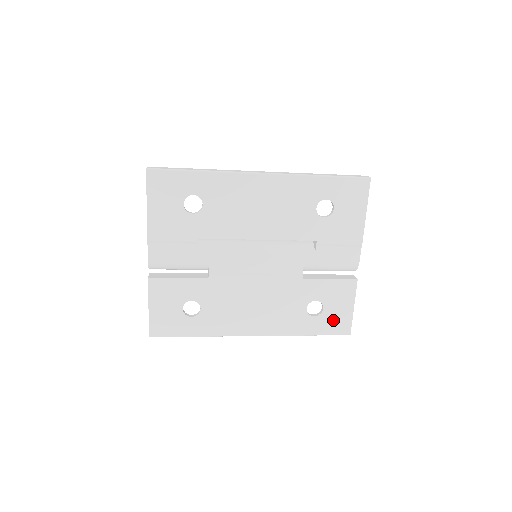
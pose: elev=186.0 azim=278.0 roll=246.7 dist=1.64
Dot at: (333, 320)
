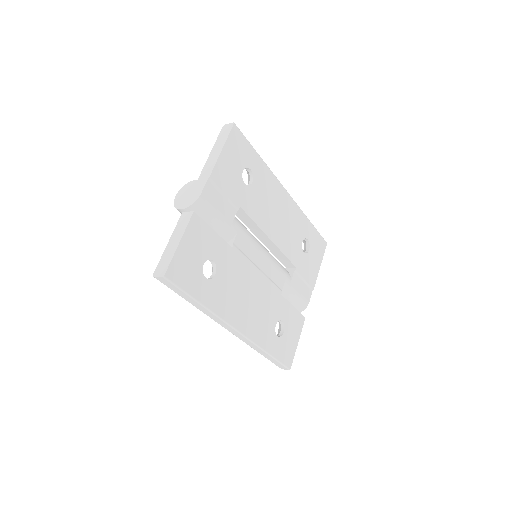
Dot at: (286, 348)
